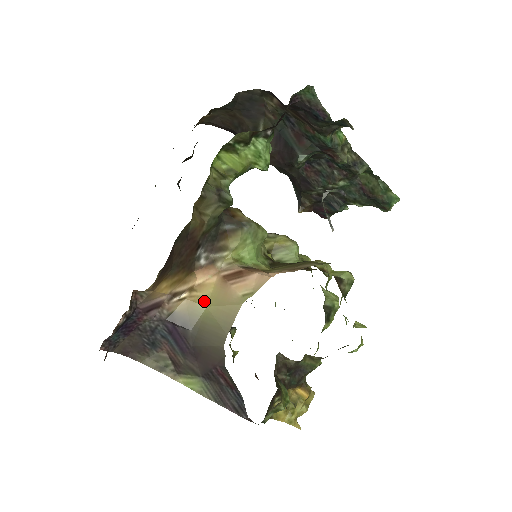
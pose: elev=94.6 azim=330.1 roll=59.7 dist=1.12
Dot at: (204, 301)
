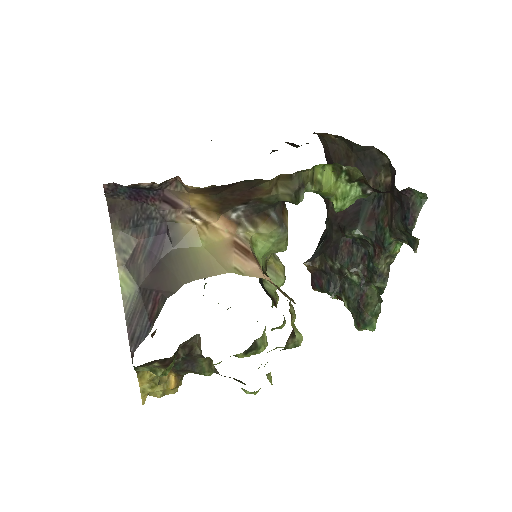
Dot at: (205, 241)
